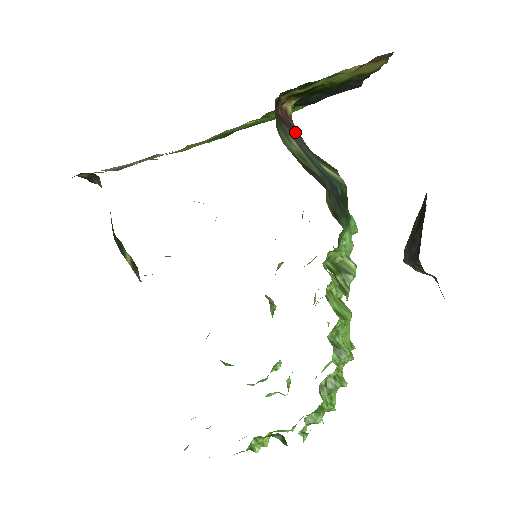
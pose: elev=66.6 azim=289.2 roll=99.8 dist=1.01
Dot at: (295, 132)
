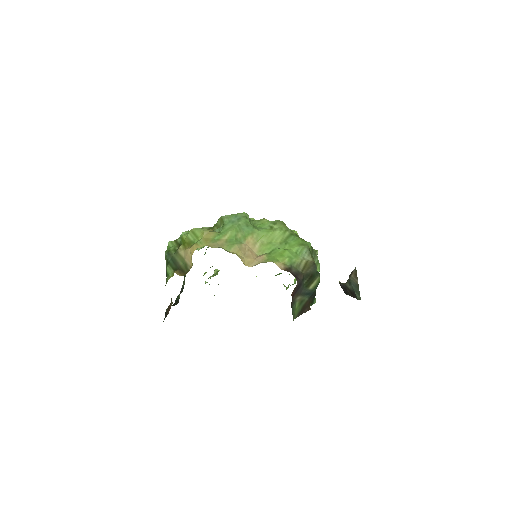
Dot at: (298, 289)
